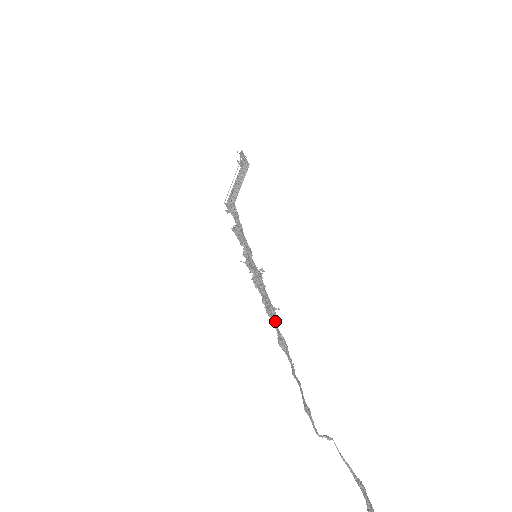
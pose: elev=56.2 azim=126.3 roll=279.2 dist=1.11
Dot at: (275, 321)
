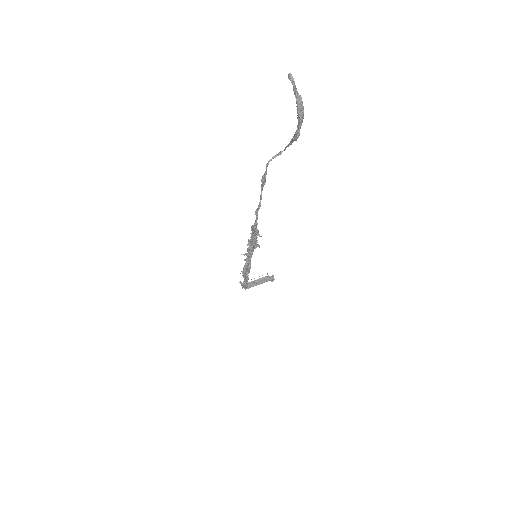
Dot at: occluded
